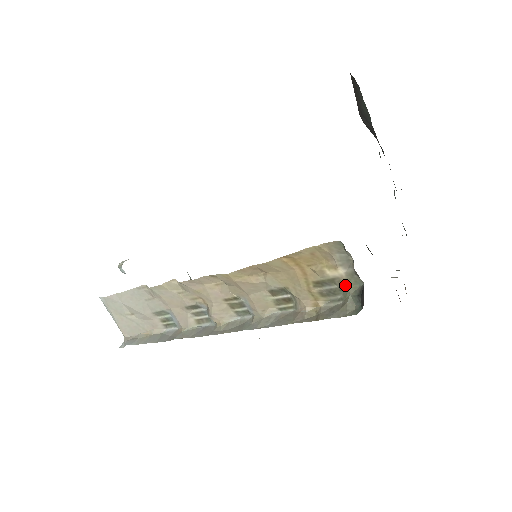
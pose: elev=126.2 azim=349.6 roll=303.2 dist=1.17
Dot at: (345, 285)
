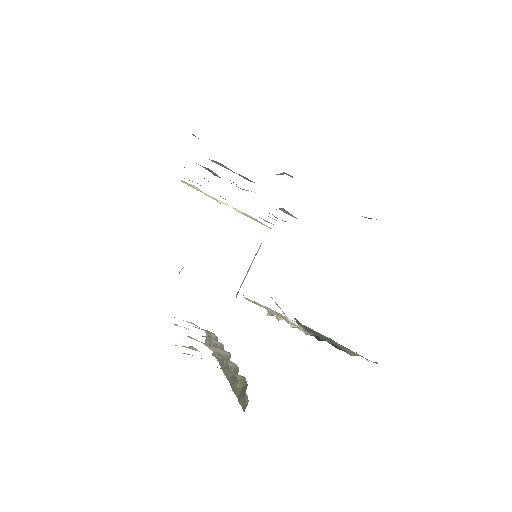
Dot at: occluded
